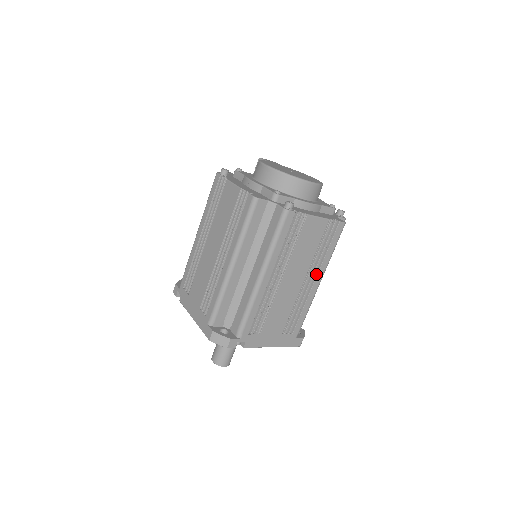
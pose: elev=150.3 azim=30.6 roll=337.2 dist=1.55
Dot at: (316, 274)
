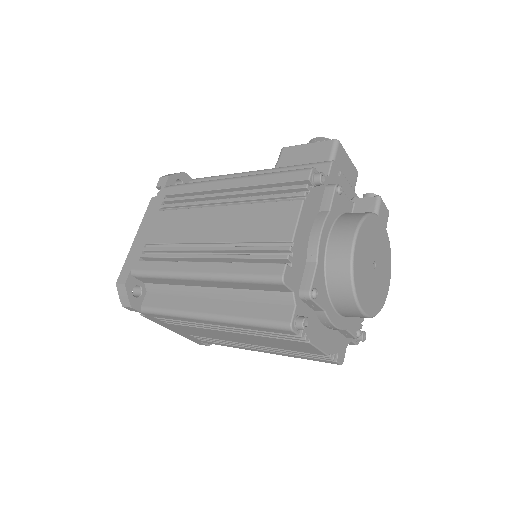
Dot at: occluded
